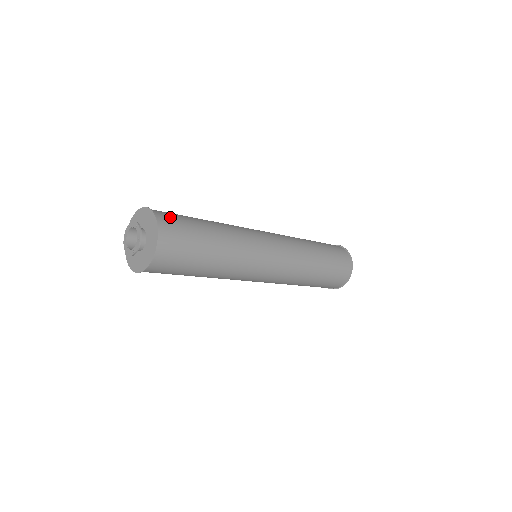
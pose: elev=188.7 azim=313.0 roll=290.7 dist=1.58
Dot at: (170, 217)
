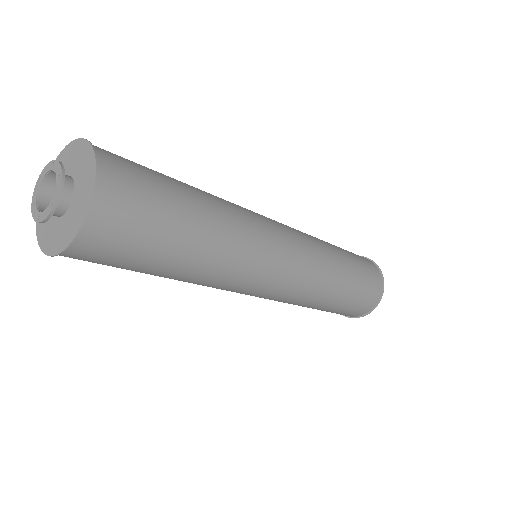
Dot at: occluded
